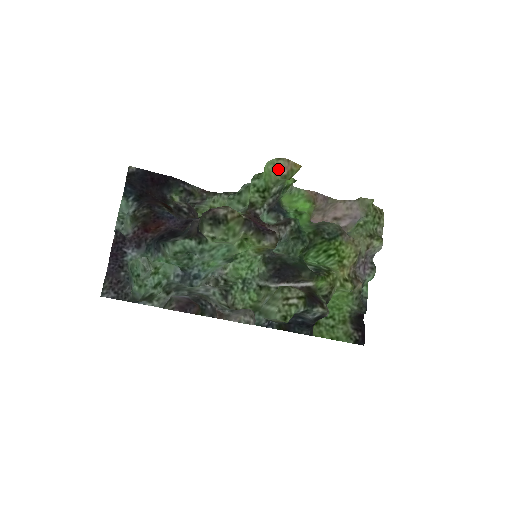
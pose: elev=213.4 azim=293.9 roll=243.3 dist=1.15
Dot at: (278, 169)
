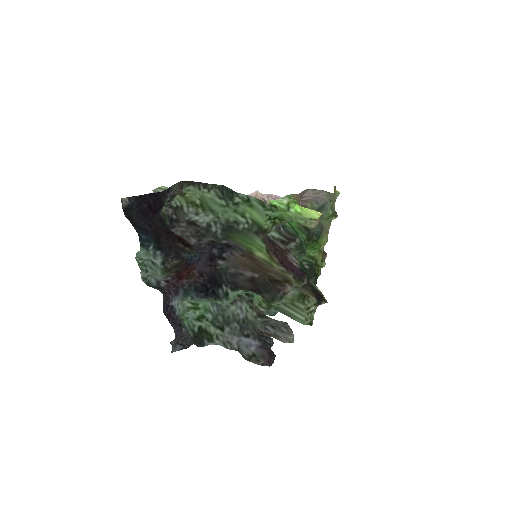
Dot at: (309, 225)
